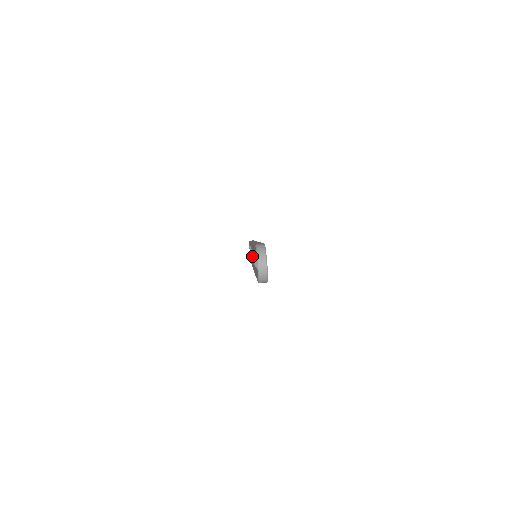
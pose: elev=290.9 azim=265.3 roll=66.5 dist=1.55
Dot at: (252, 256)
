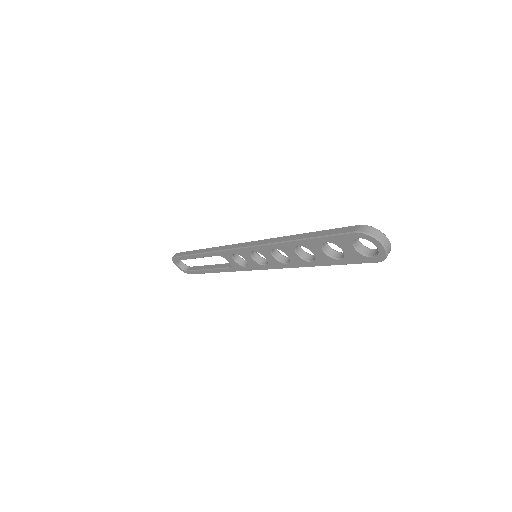
Dot at: (253, 259)
